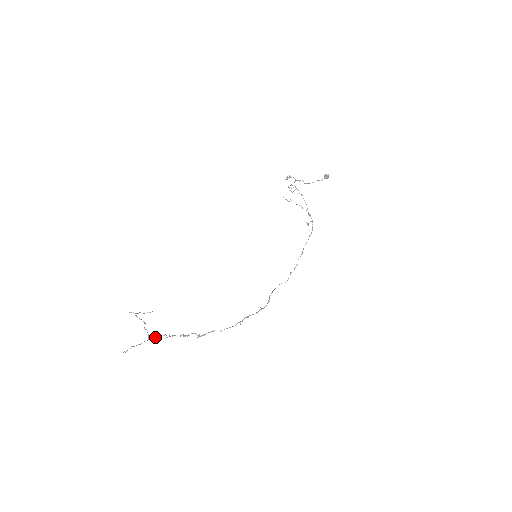
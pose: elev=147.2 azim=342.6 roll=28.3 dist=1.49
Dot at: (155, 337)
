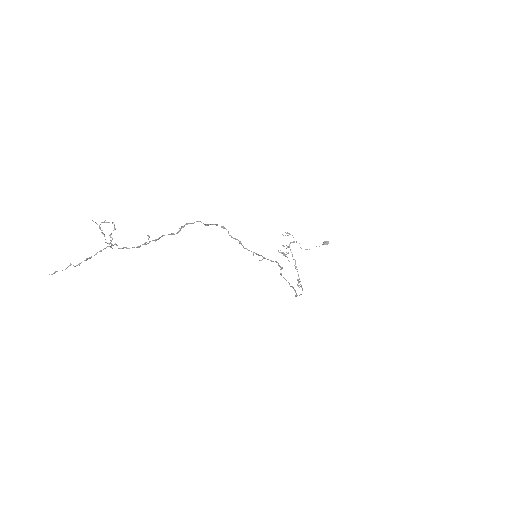
Dot at: (121, 248)
